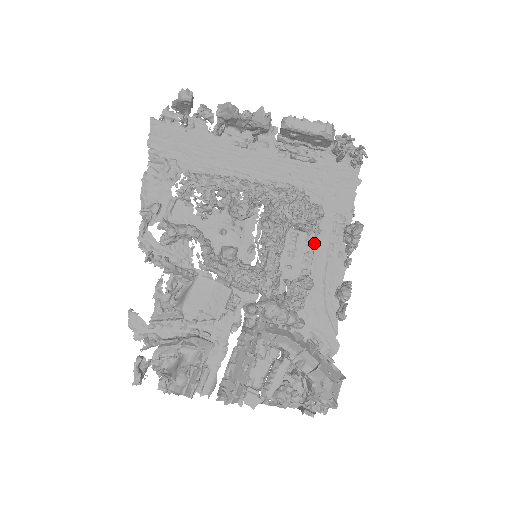
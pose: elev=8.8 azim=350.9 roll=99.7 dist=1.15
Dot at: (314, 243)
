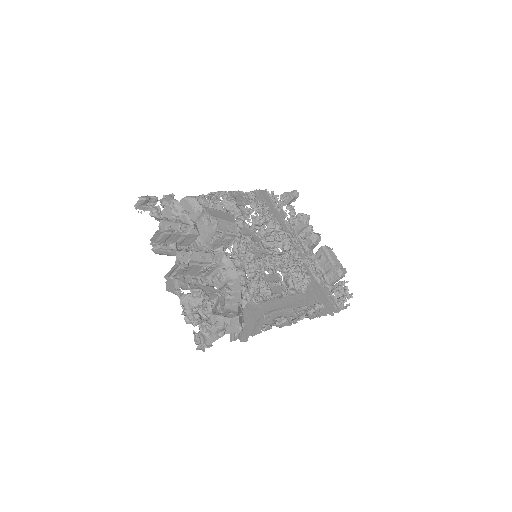
Dot at: (286, 296)
